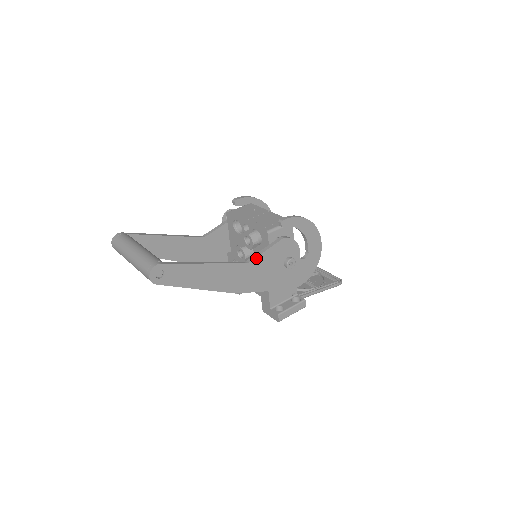
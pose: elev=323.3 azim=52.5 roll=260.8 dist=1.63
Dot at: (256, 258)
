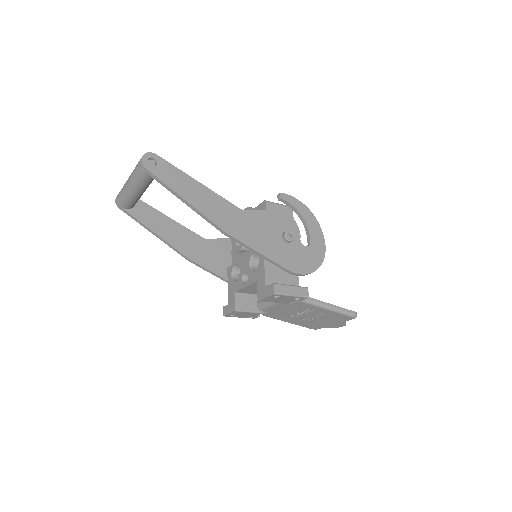
Dot at: (251, 211)
